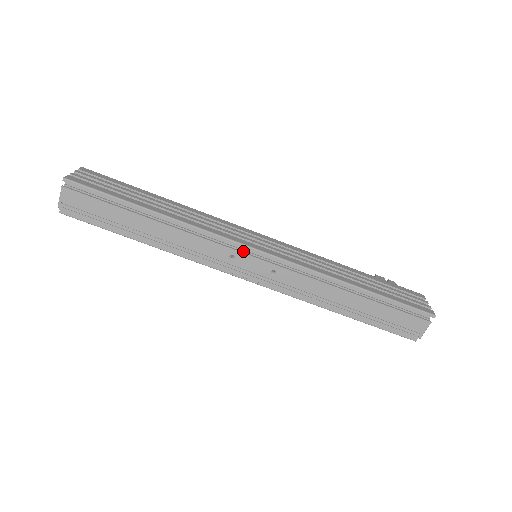
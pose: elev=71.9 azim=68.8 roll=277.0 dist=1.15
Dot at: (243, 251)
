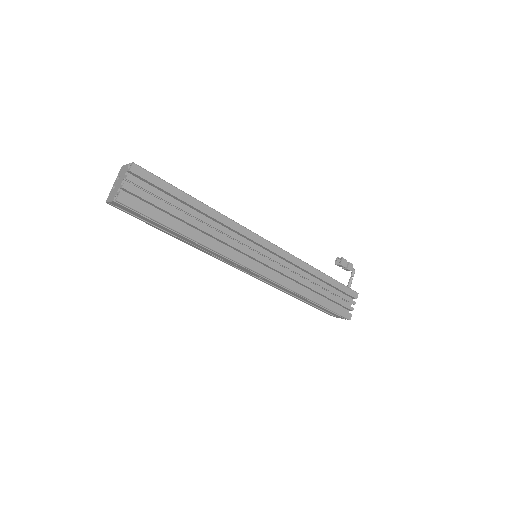
Dot at: occluded
